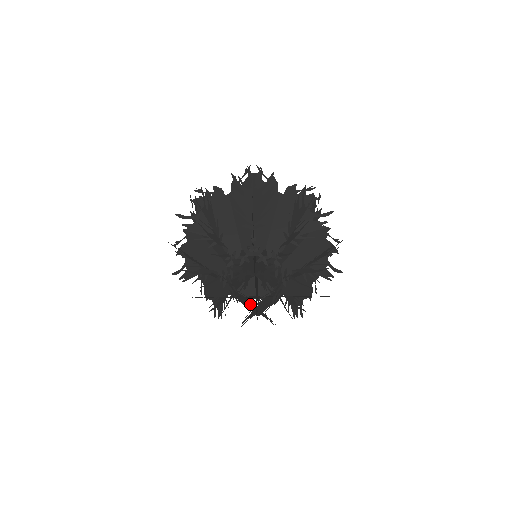
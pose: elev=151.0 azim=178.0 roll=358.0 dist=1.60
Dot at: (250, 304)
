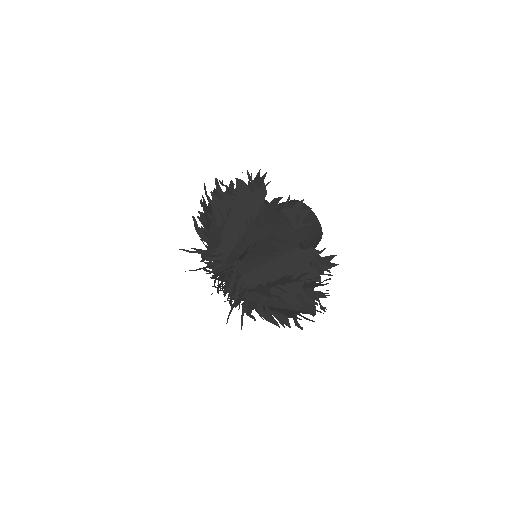
Dot at: occluded
